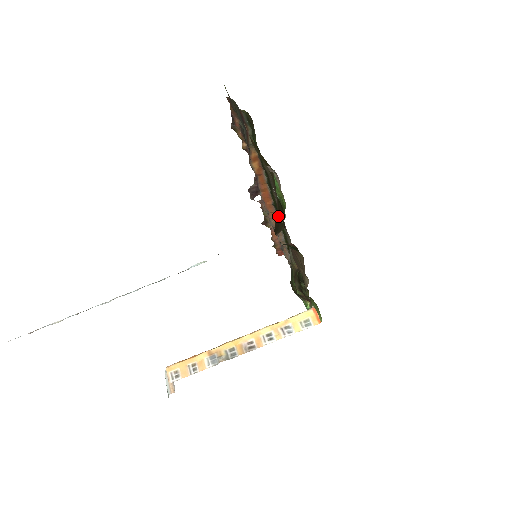
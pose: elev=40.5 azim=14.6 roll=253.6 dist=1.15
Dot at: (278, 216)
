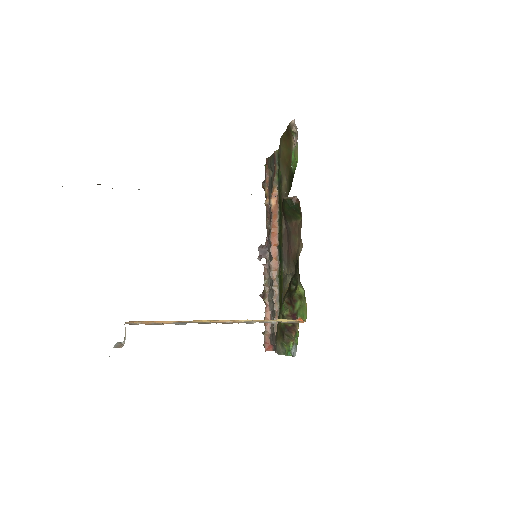
Dot at: occluded
